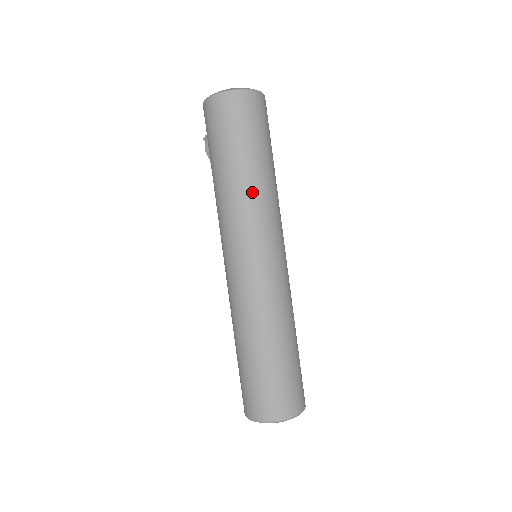
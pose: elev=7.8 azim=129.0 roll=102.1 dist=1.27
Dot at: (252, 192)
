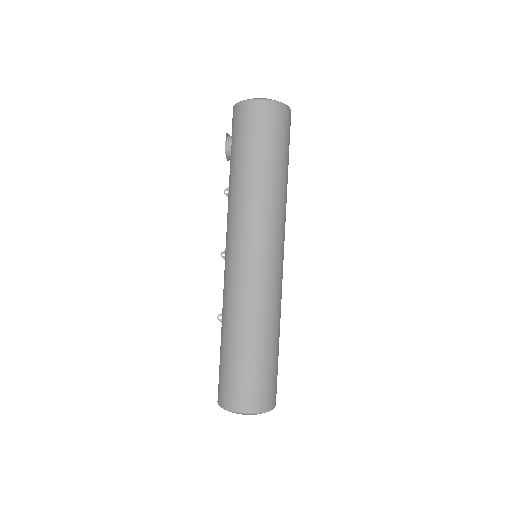
Dot at: (277, 197)
